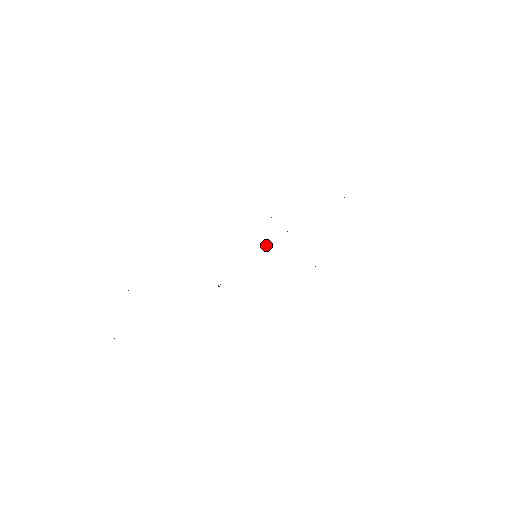
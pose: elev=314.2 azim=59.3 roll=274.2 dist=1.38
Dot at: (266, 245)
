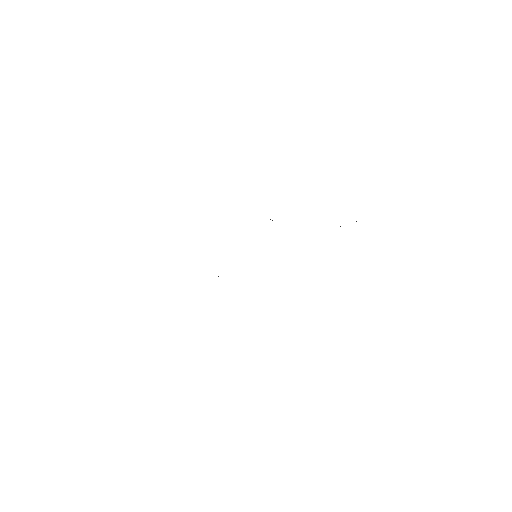
Dot at: occluded
